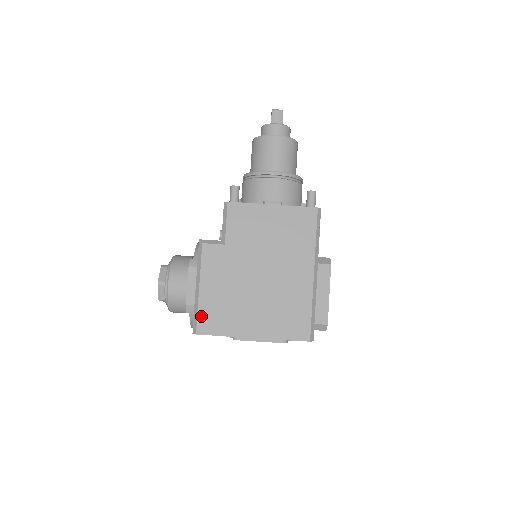
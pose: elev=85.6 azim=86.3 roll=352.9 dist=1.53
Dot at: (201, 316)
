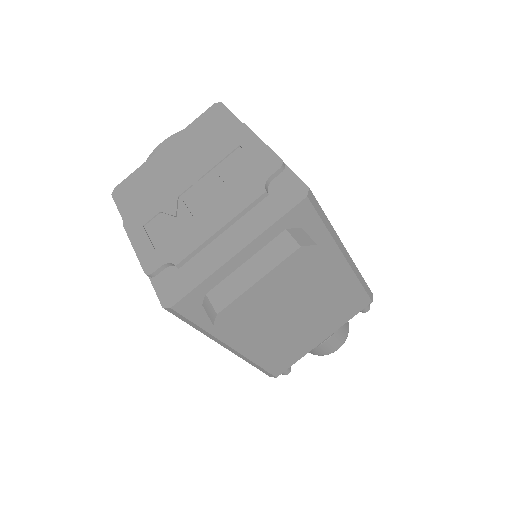
Dot at: occluded
